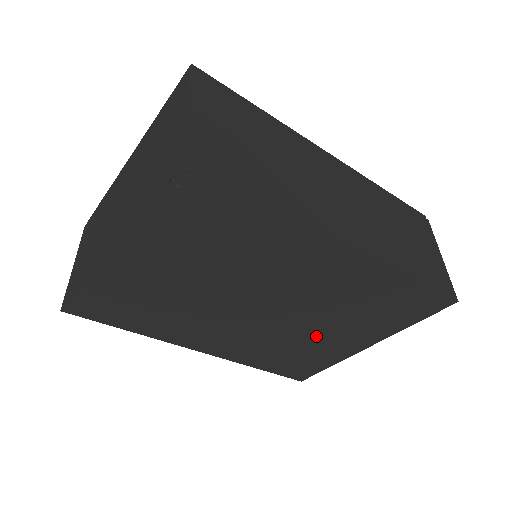
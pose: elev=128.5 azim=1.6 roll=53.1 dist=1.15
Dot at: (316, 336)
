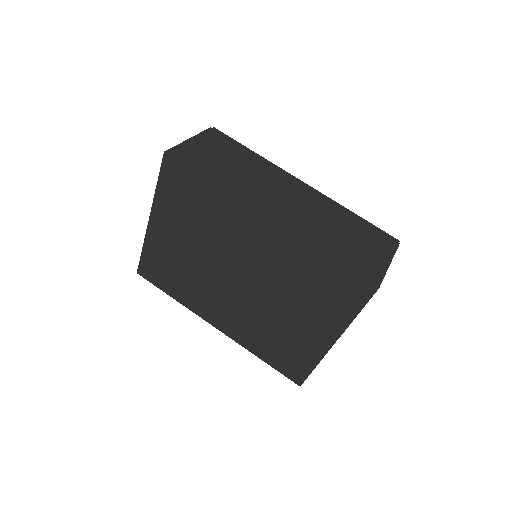
Dot at: (287, 321)
